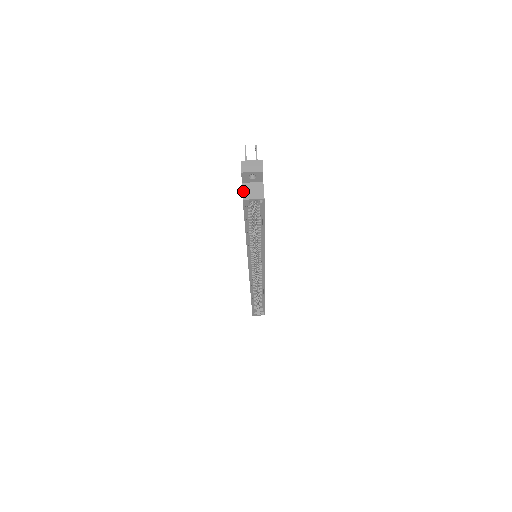
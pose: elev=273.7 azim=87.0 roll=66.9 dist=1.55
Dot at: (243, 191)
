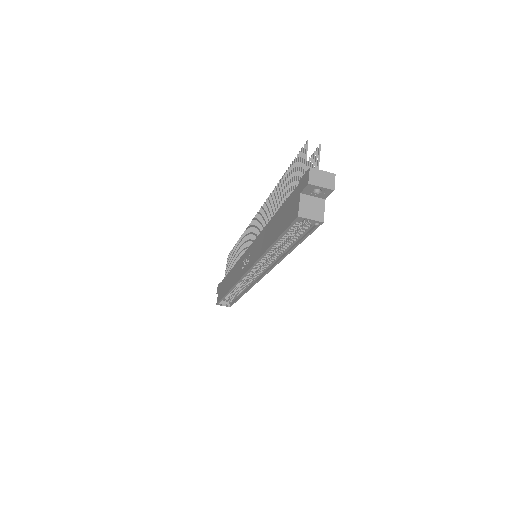
Dot at: (300, 205)
